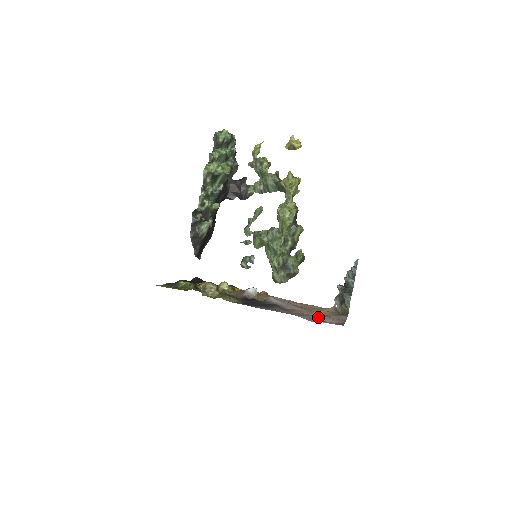
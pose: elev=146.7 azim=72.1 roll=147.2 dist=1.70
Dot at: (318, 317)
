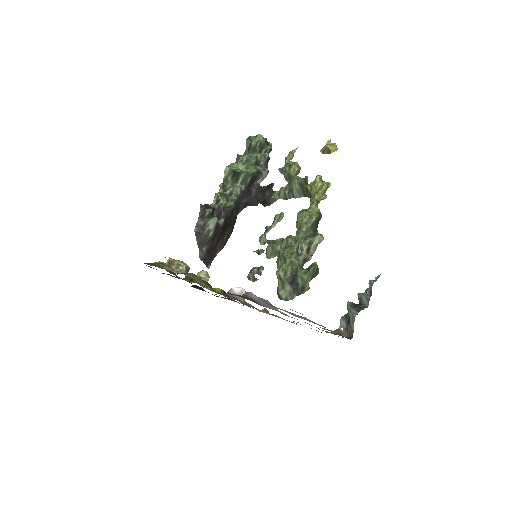
Dot at: occluded
